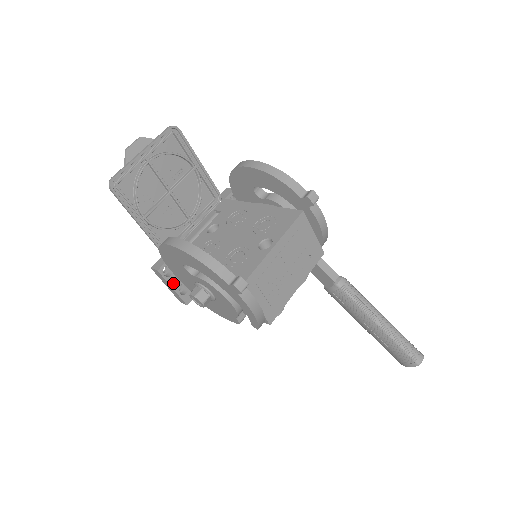
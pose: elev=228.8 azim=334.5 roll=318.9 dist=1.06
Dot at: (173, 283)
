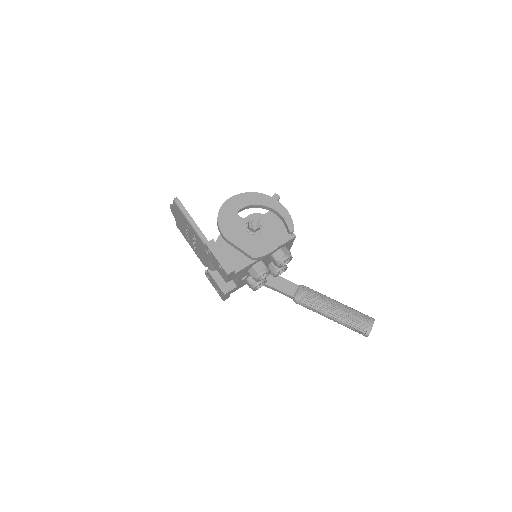
Dot at: (222, 253)
